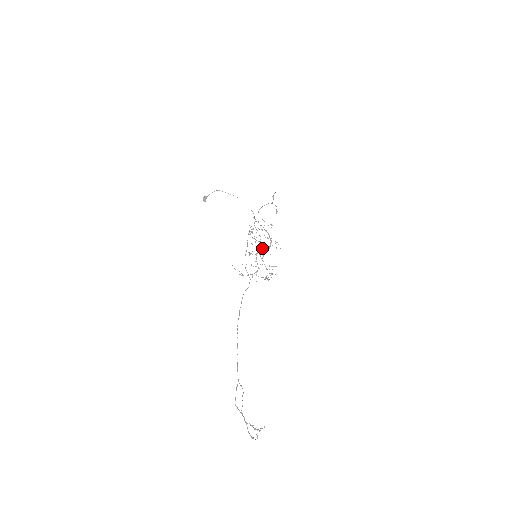
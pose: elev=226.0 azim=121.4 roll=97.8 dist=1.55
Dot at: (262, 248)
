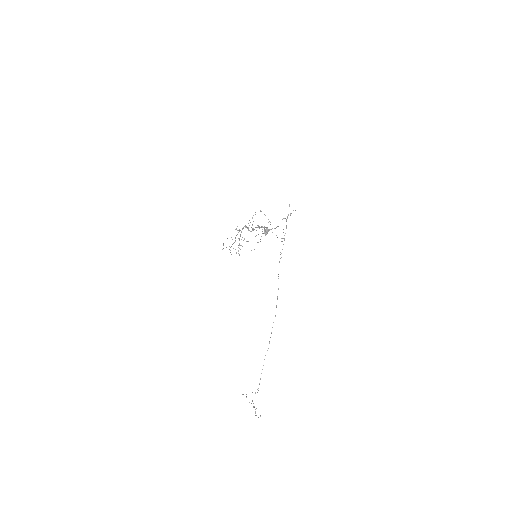
Dot at: (247, 228)
